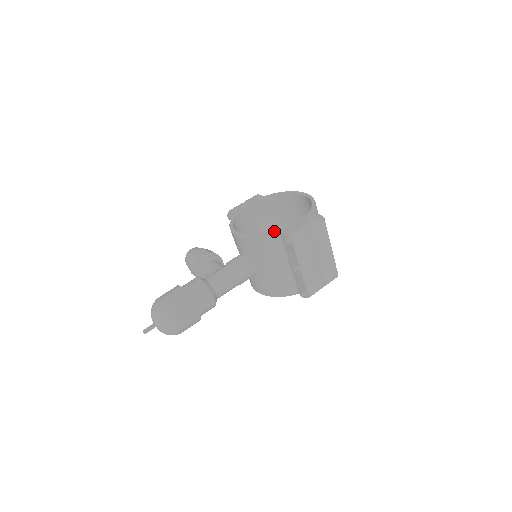
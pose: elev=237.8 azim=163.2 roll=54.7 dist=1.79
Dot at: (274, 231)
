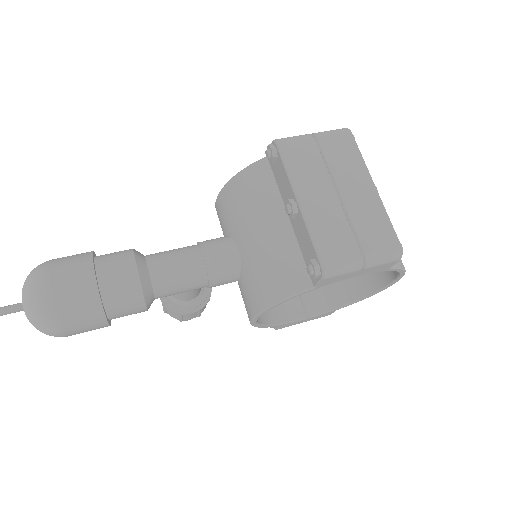
Dot at: occluded
